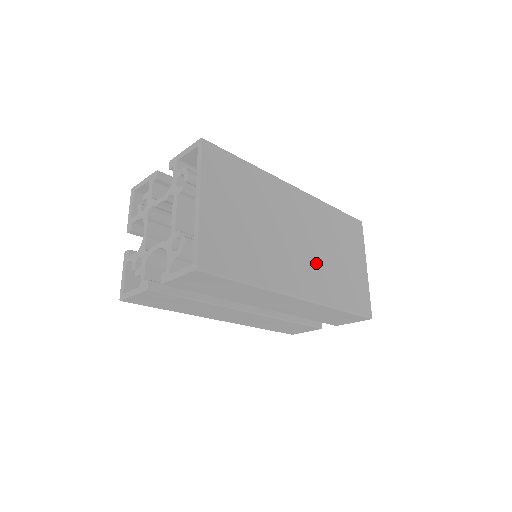
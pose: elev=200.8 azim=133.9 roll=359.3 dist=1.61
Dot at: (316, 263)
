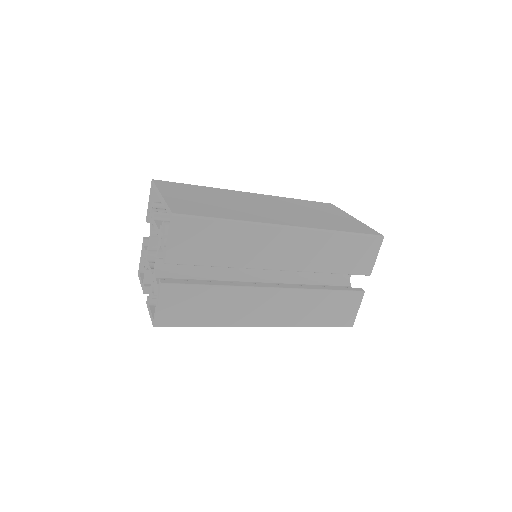
Dot at: (295, 215)
